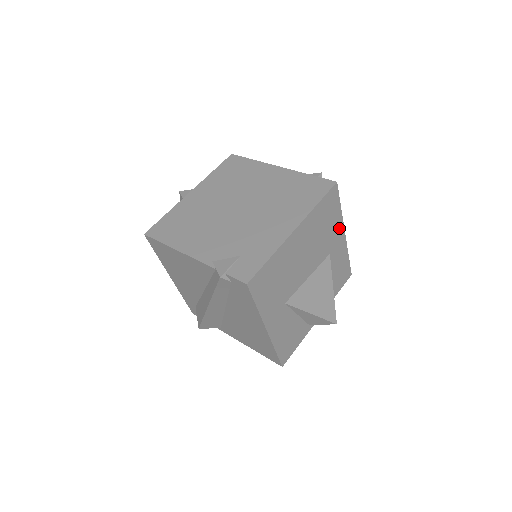
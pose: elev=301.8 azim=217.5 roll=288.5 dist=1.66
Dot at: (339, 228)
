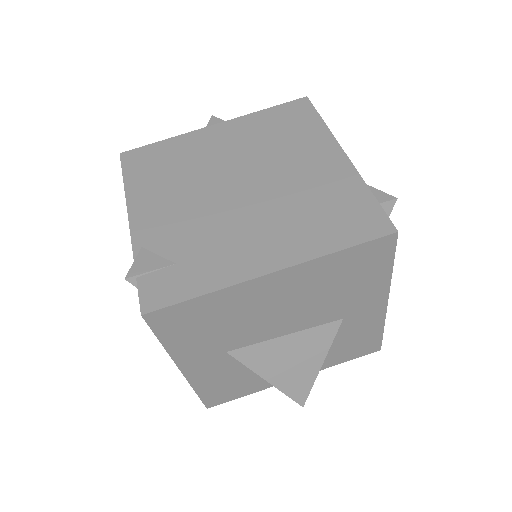
Dot at: (377, 293)
